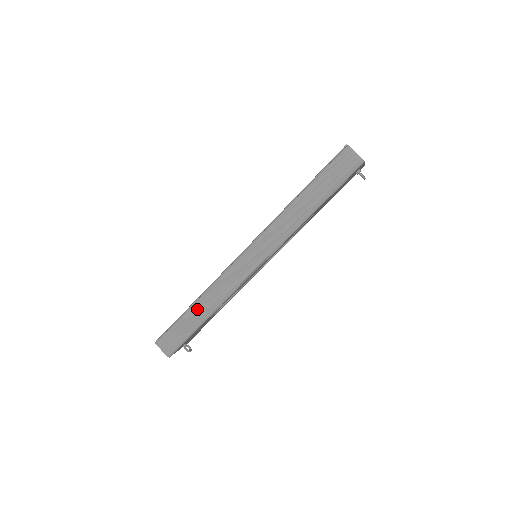
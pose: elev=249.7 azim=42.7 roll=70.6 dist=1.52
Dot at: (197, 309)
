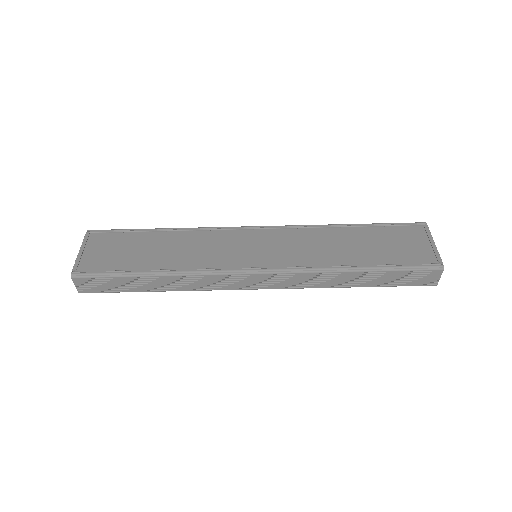
Dot at: (155, 281)
